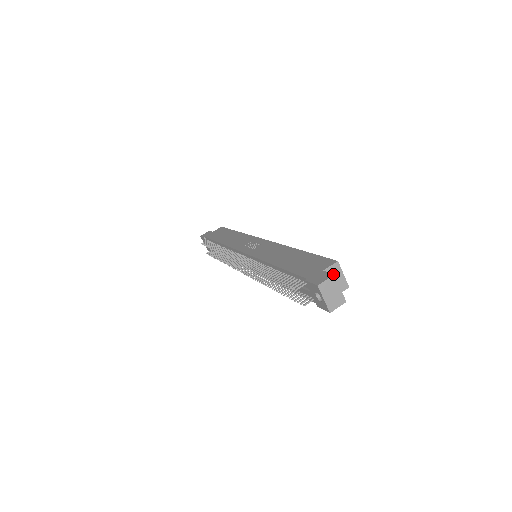
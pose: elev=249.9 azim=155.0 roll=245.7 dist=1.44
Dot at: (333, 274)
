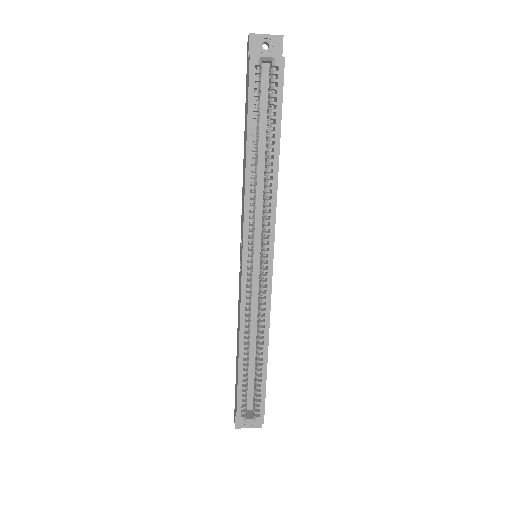
Dot at: occluded
